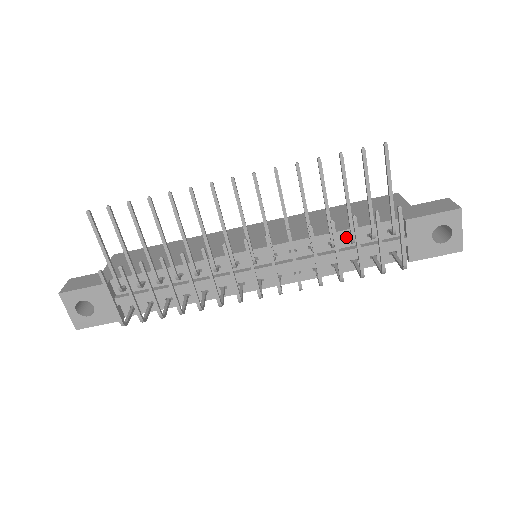
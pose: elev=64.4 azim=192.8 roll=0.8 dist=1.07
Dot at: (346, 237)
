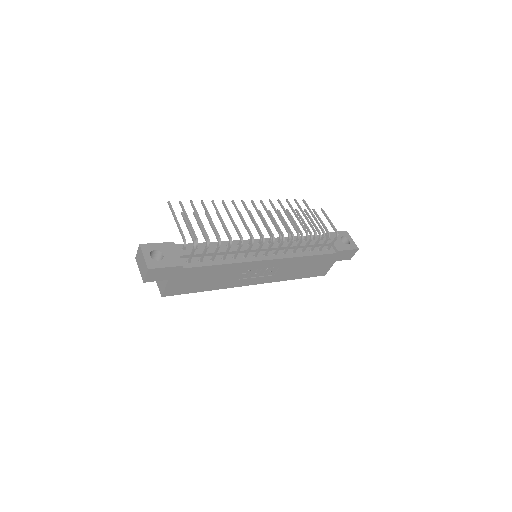
Dot at: occluded
